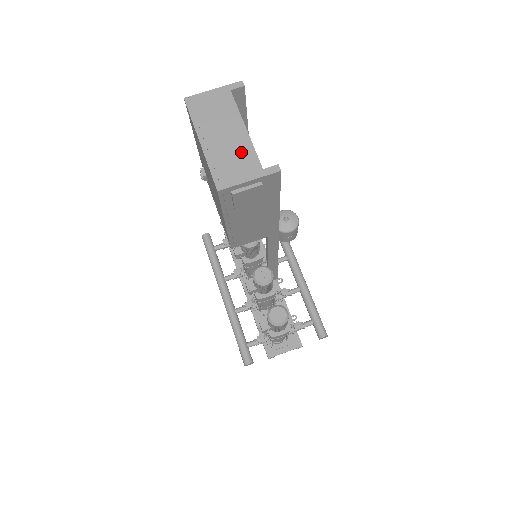
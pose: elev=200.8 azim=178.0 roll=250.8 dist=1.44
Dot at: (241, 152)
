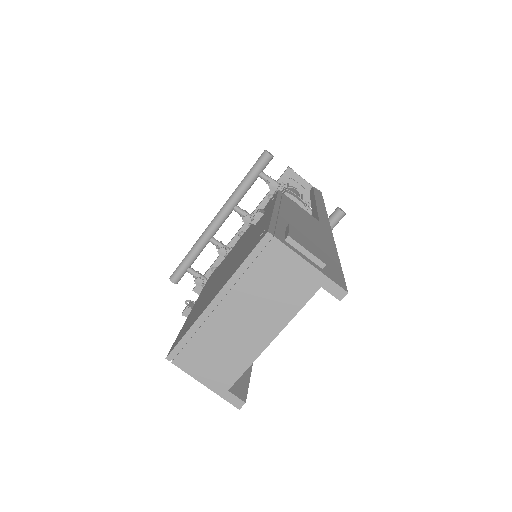
Dot at: (234, 355)
